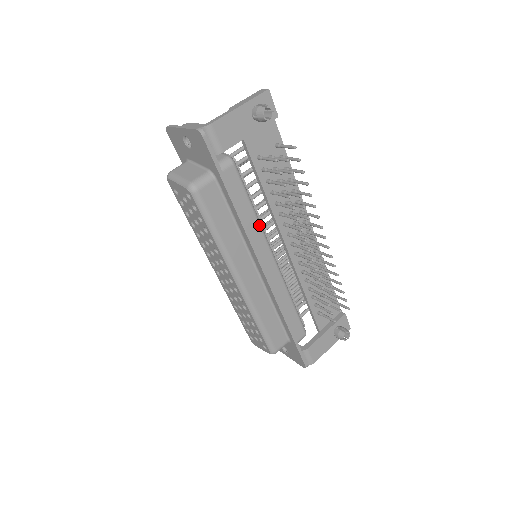
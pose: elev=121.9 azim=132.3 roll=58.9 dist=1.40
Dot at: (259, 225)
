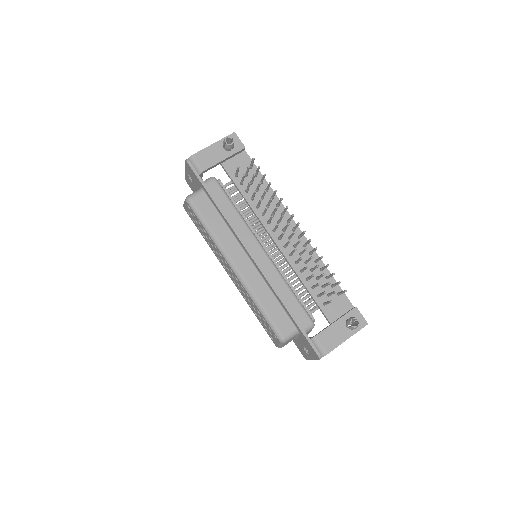
Dot at: (243, 221)
